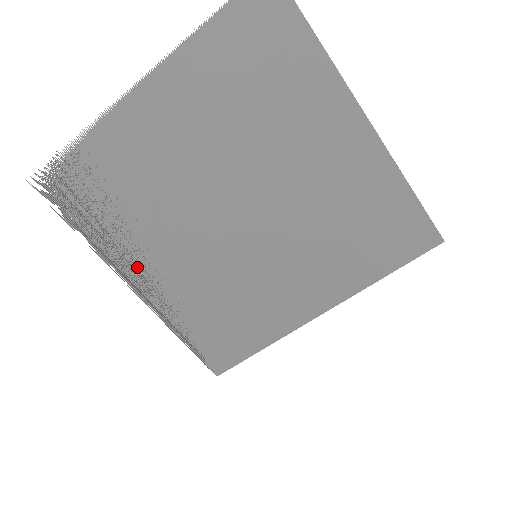
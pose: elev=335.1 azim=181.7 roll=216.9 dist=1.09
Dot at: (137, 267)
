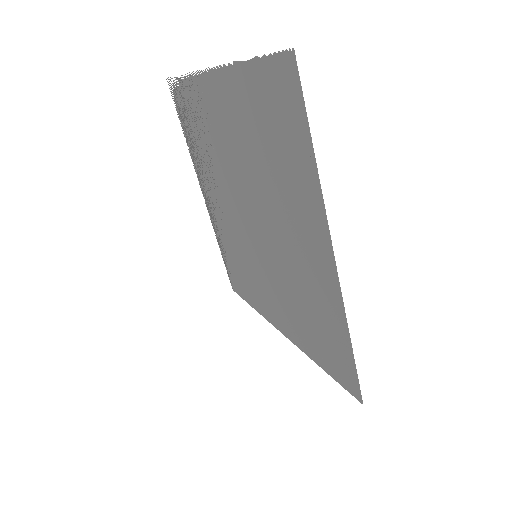
Dot at: (205, 187)
